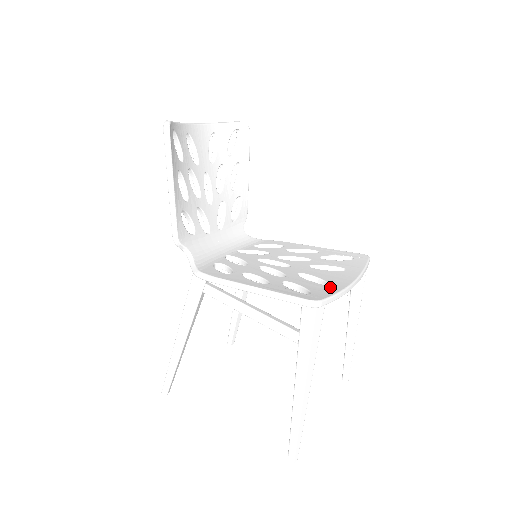
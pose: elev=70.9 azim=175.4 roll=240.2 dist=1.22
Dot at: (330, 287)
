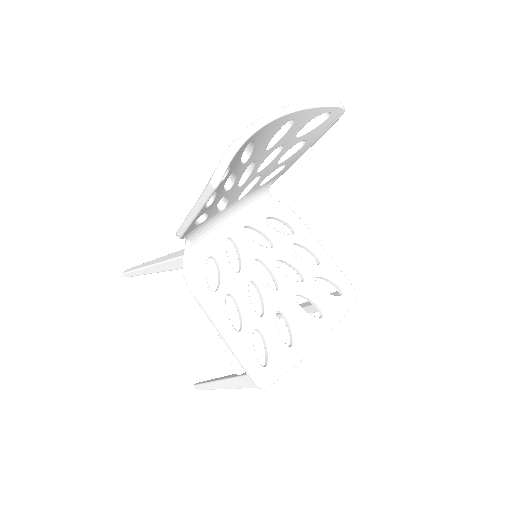
Dot at: (290, 355)
